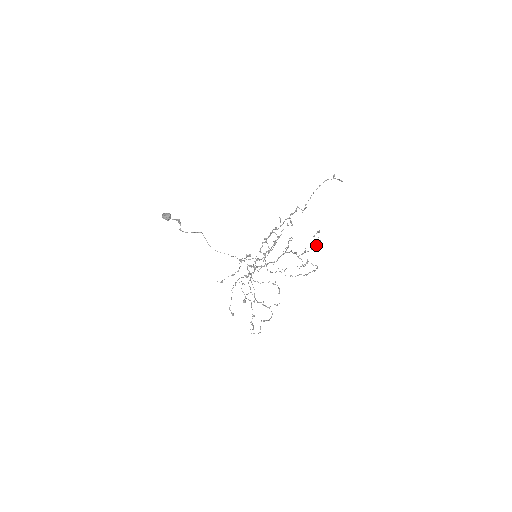
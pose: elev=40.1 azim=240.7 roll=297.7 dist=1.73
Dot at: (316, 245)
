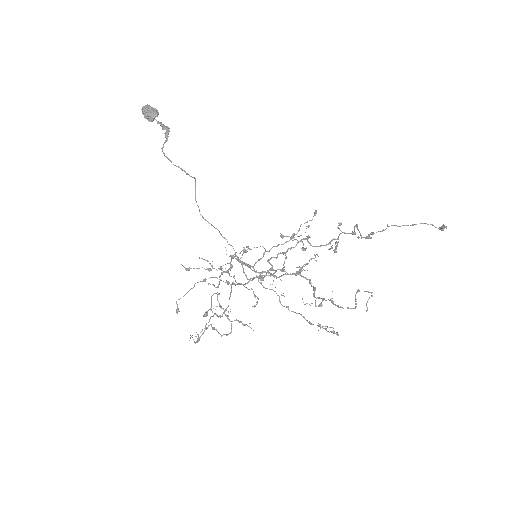
Dot at: (355, 308)
